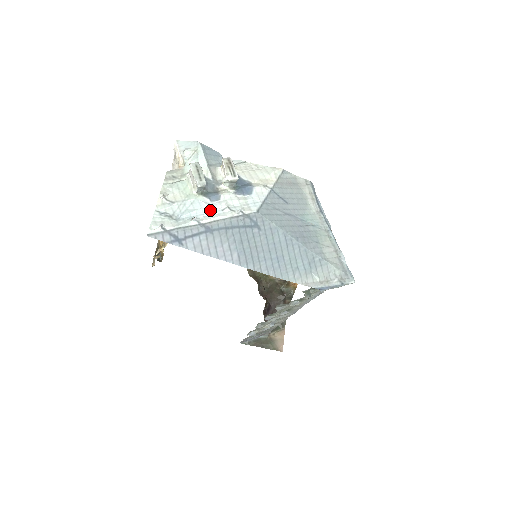
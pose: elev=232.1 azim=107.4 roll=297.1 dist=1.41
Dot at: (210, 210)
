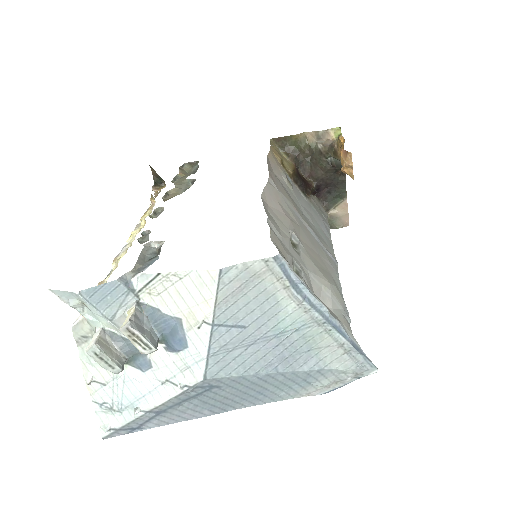
Dot at: (148, 389)
